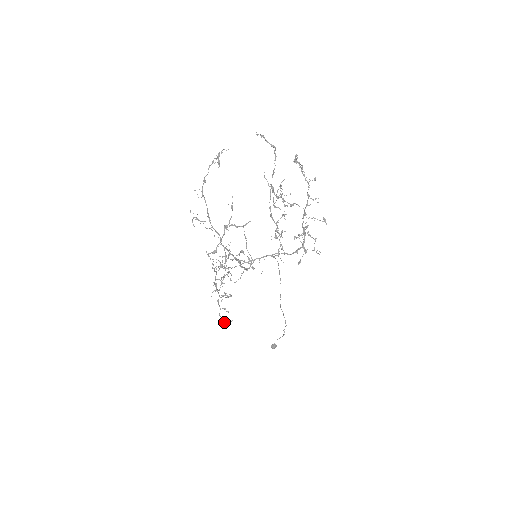
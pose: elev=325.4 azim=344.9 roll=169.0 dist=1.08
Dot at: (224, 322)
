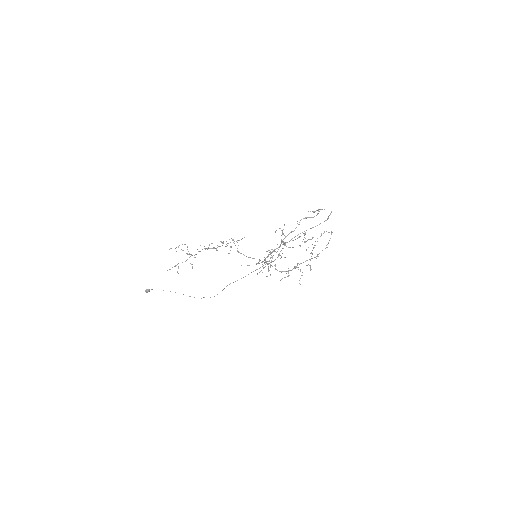
Dot at: occluded
